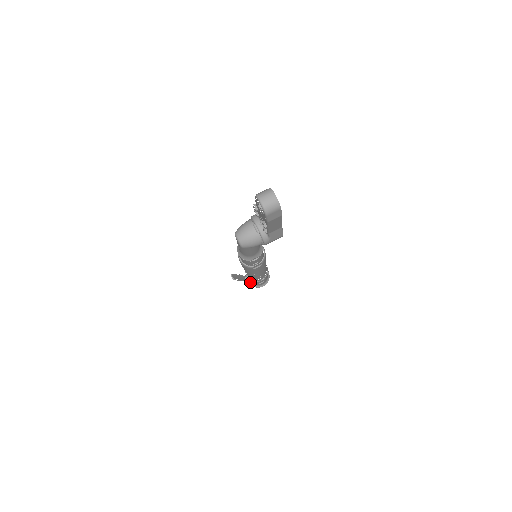
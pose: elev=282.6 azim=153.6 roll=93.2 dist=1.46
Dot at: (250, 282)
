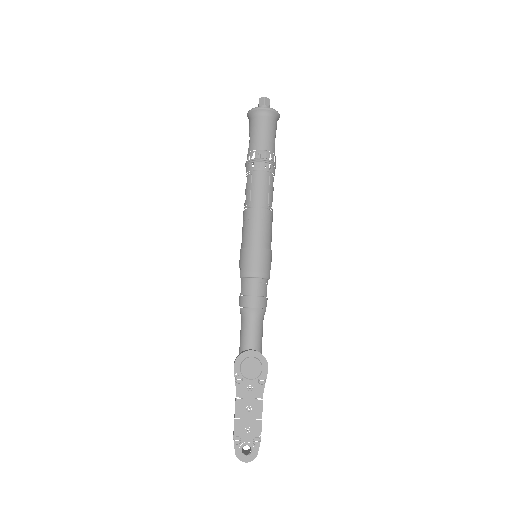
Dot at: occluded
